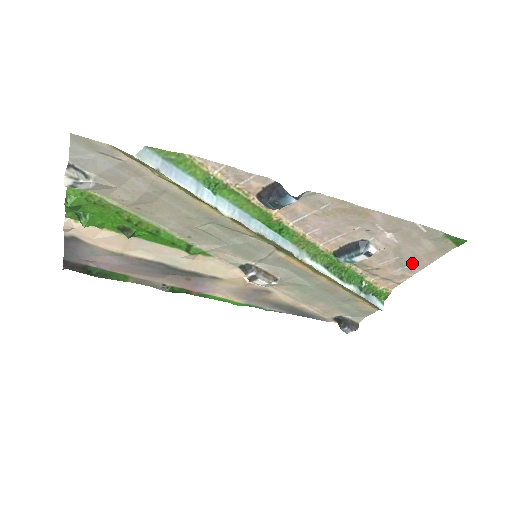
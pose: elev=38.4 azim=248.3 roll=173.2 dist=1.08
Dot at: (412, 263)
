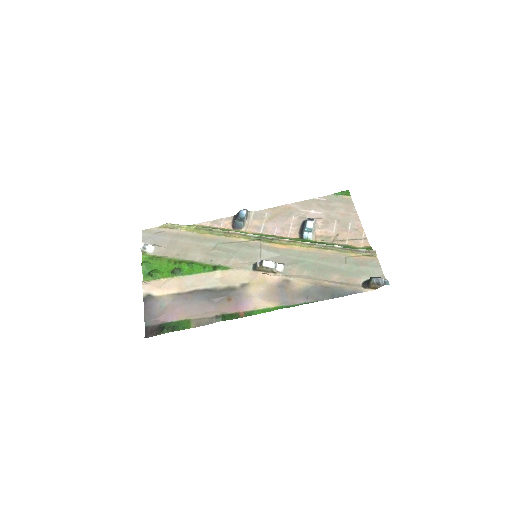
Dot at: (348, 220)
